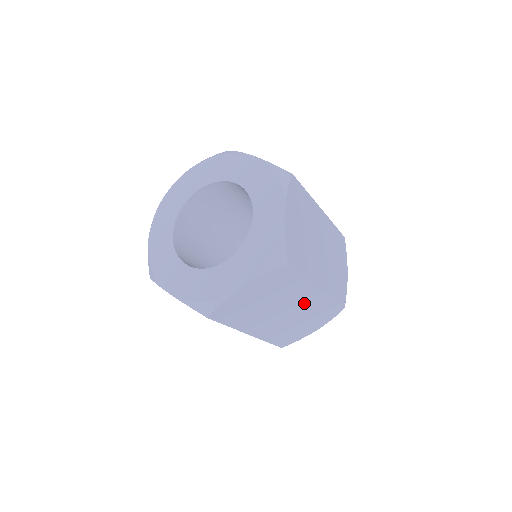
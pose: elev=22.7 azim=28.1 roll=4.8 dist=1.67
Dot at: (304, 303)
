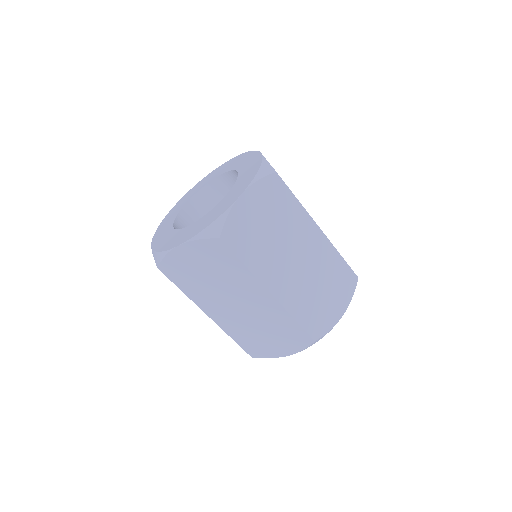
Dot at: (258, 304)
